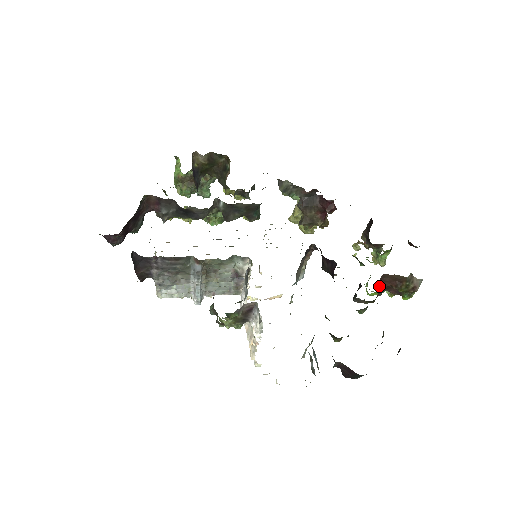
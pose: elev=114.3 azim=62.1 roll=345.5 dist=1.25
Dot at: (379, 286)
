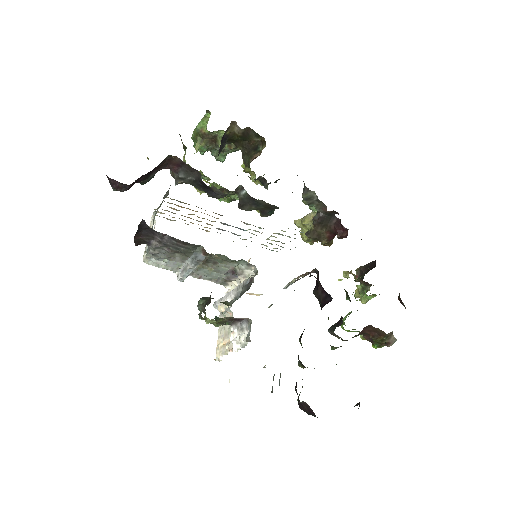
Dot at: (360, 332)
